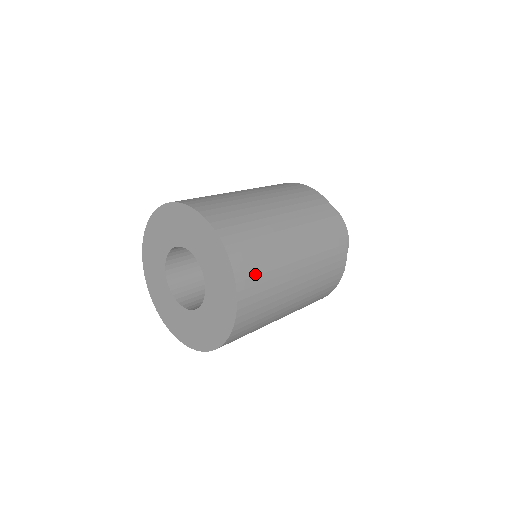
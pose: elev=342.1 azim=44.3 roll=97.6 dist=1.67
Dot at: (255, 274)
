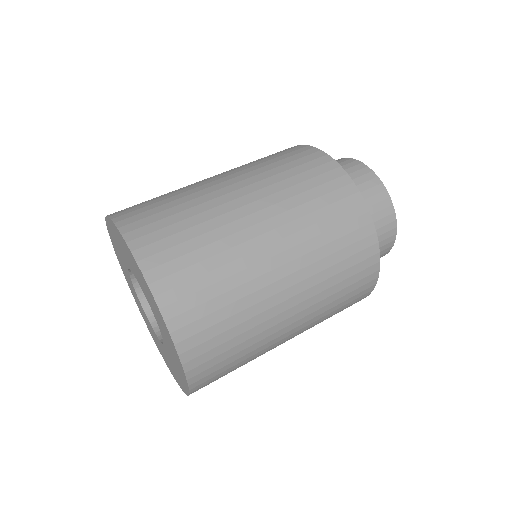
Dot at: (199, 302)
